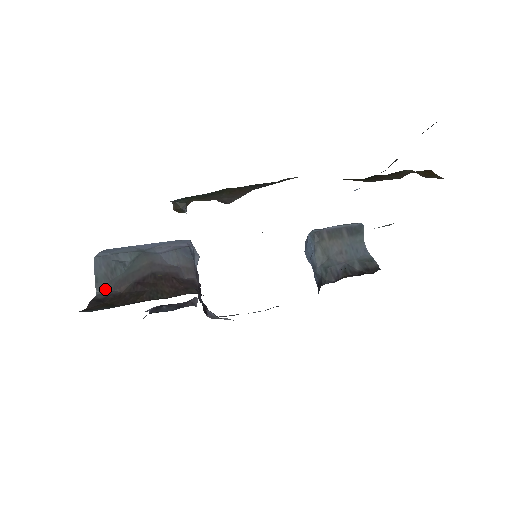
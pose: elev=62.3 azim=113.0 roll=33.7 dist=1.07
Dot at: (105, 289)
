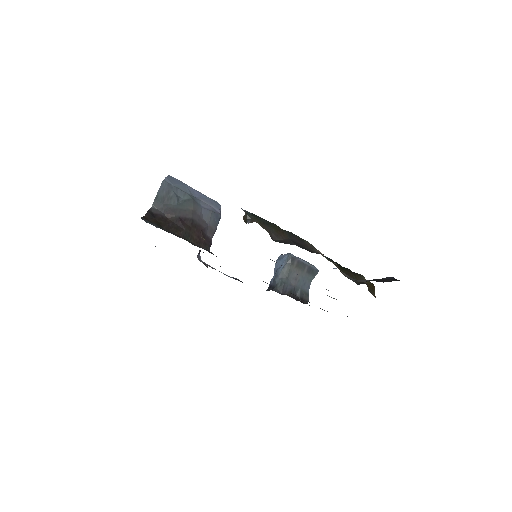
Dot at: (158, 207)
